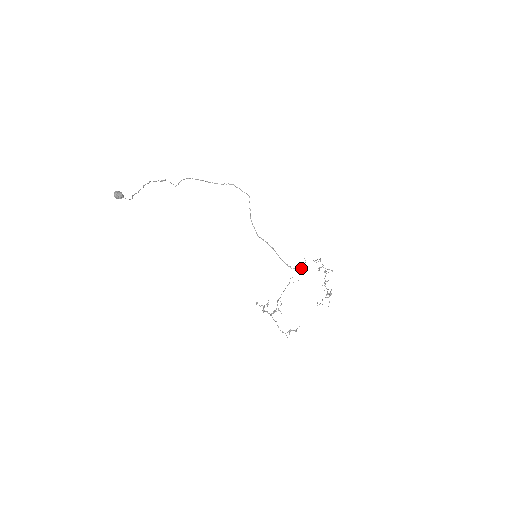
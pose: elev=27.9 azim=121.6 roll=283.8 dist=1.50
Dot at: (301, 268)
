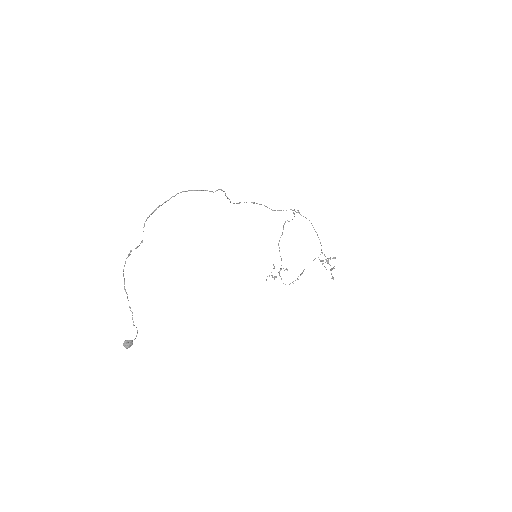
Dot at: (294, 210)
